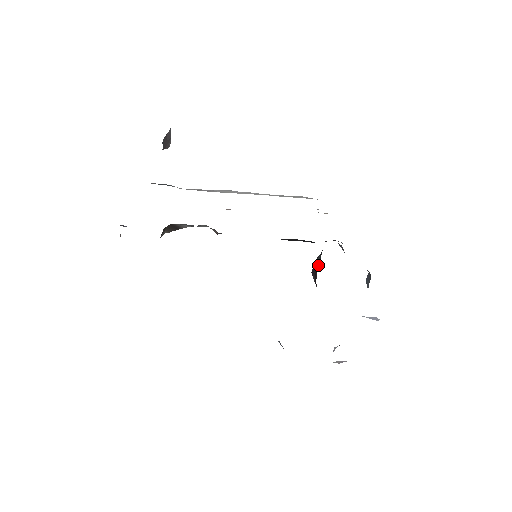
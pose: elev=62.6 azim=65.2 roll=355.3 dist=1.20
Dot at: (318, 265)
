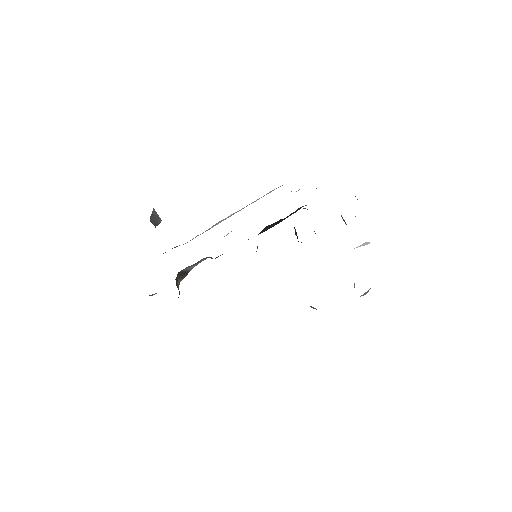
Dot at: (296, 233)
